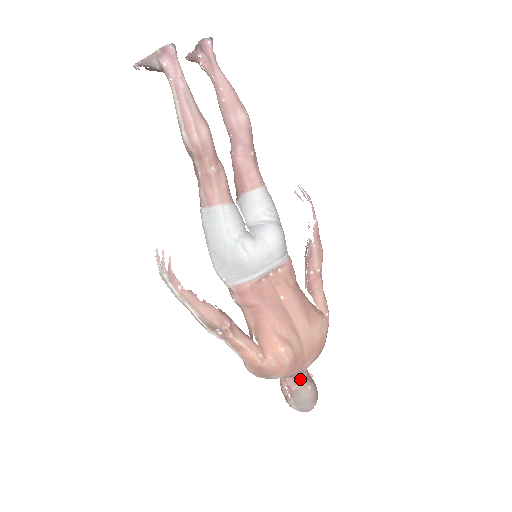
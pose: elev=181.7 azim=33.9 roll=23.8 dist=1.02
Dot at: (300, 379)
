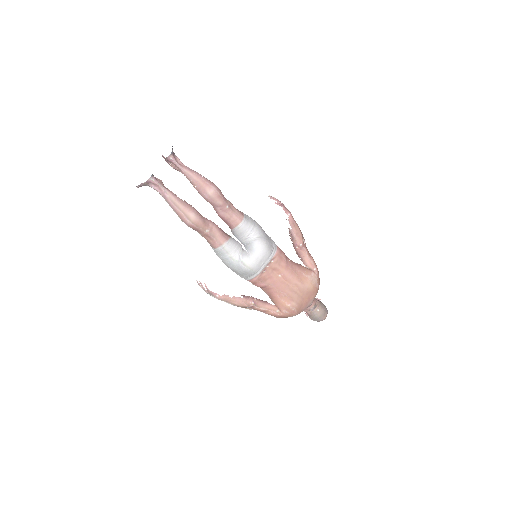
Dot at: (310, 308)
